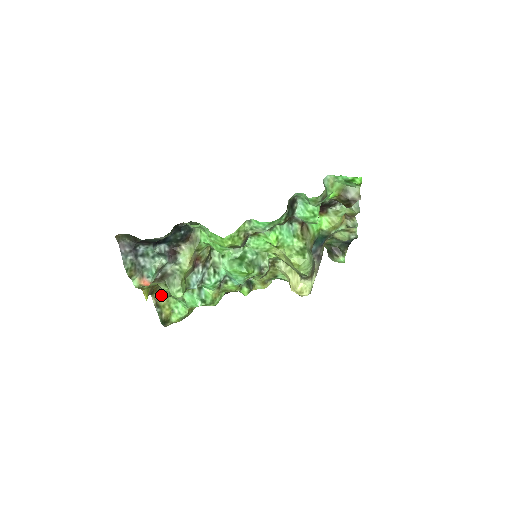
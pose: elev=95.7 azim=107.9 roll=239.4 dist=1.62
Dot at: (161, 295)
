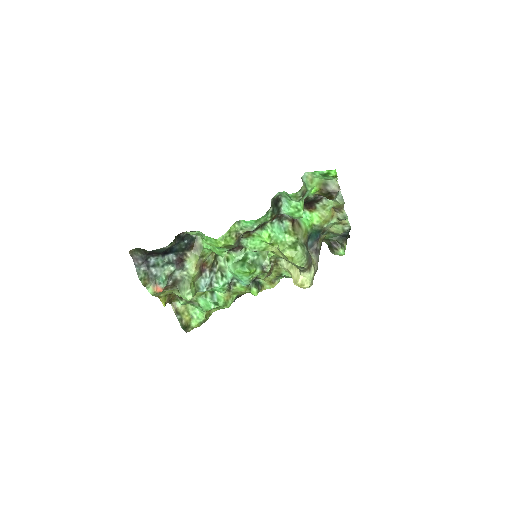
Dot at: (179, 303)
